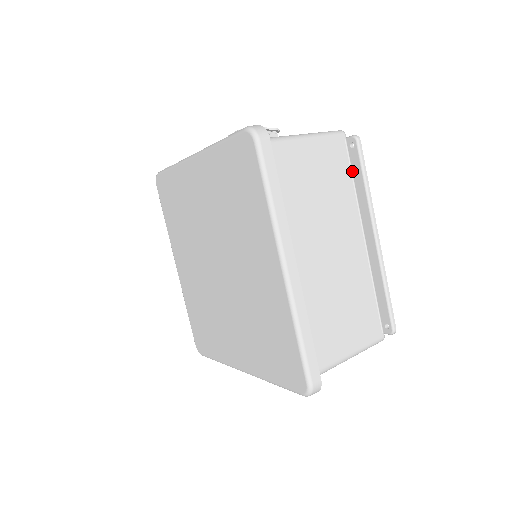
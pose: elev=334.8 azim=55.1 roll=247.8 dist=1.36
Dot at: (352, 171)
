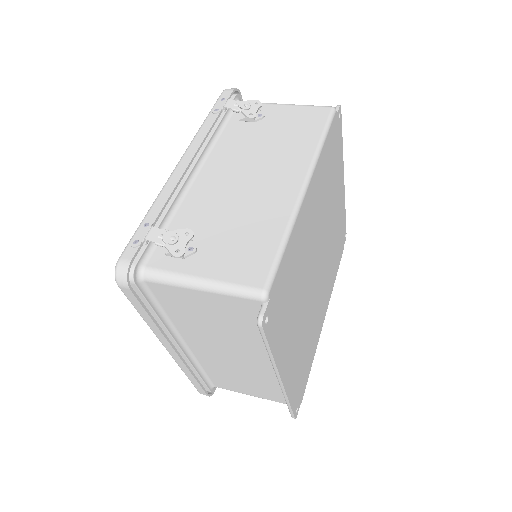
Dot at: occluded
